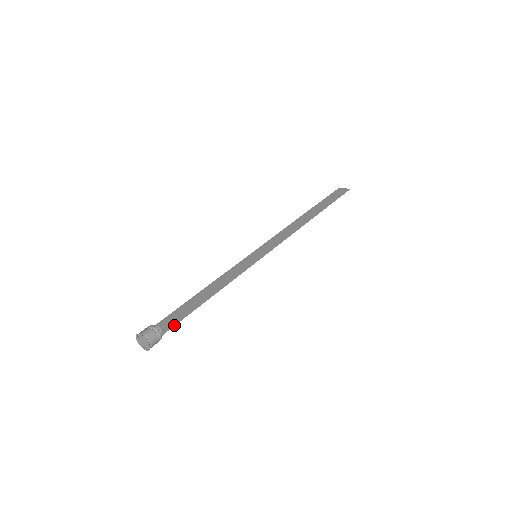
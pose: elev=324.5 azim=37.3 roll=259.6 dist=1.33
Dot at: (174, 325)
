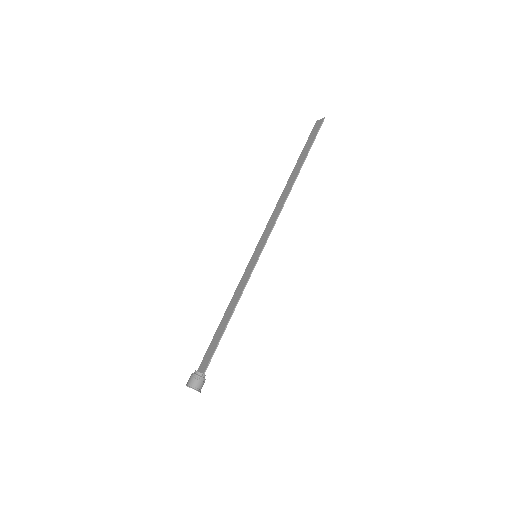
Dot at: (209, 363)
